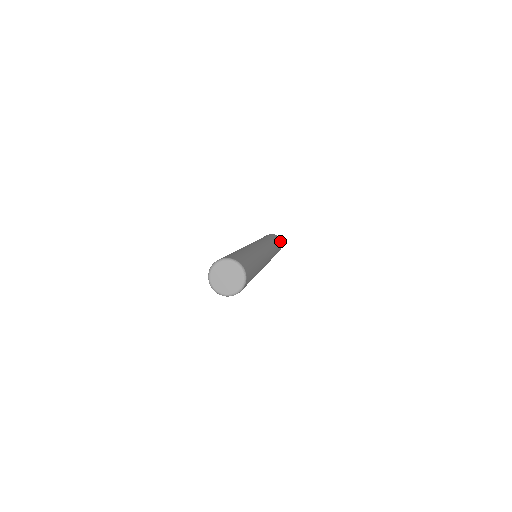
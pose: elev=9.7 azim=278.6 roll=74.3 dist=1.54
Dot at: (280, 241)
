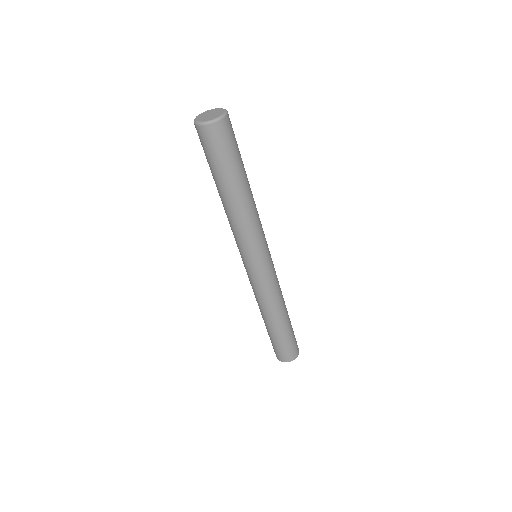
Dot at: (296, 342)
